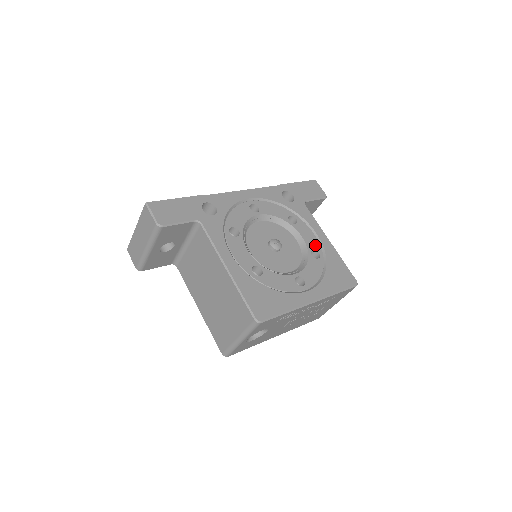
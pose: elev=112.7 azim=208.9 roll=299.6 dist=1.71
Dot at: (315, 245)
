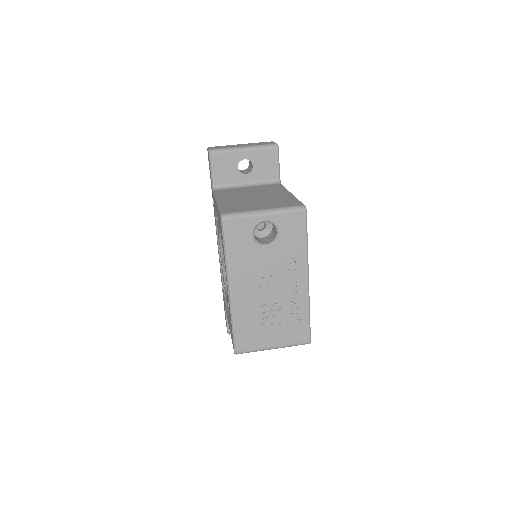
Dot at: occluded
